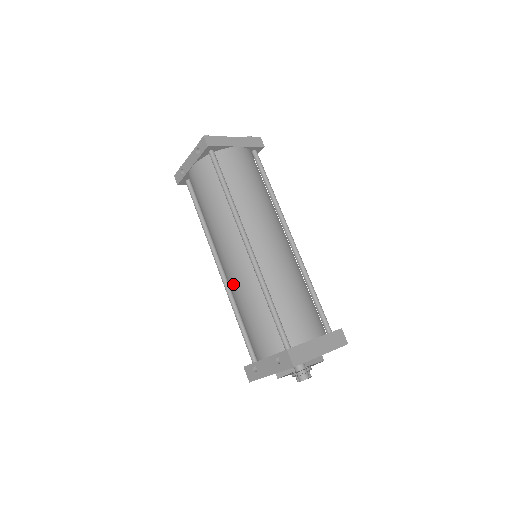
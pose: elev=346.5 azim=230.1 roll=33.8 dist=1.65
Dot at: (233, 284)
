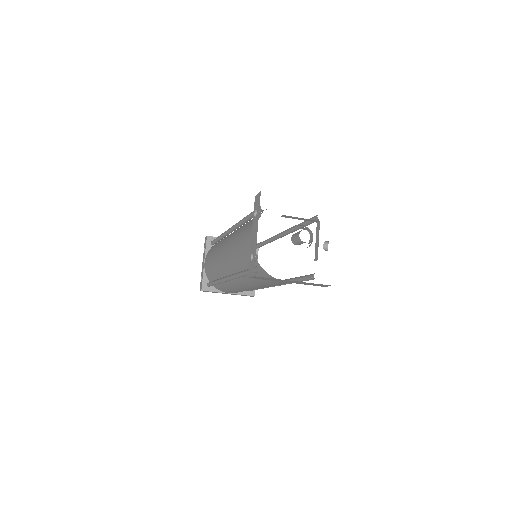
Dot at: (229, 254)
